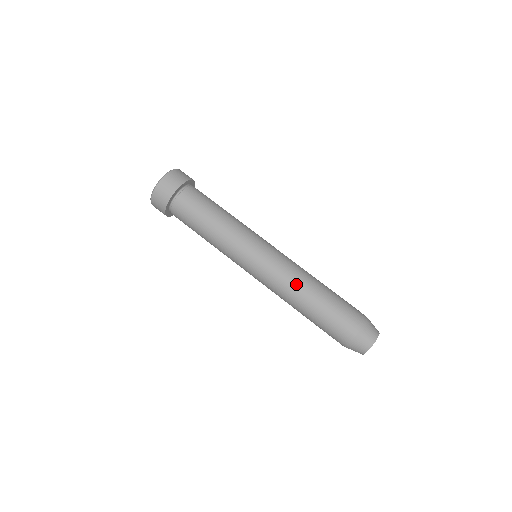
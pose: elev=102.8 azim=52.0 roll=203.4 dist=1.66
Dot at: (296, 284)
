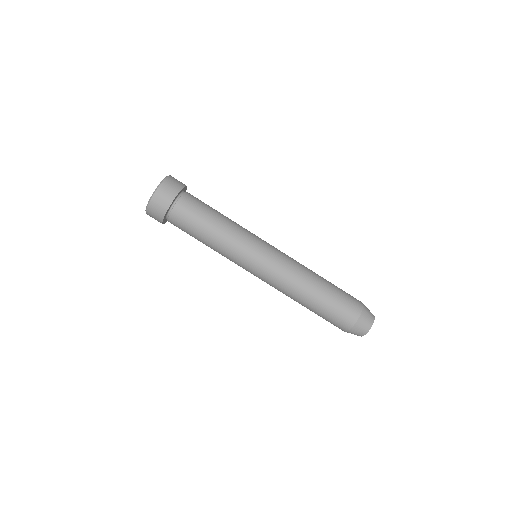
Dot at: (291, 292)
